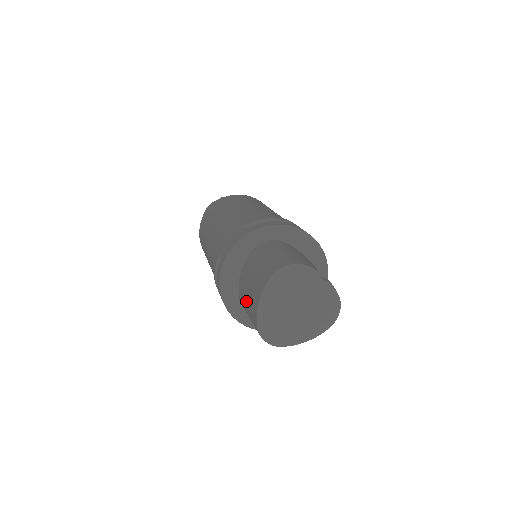
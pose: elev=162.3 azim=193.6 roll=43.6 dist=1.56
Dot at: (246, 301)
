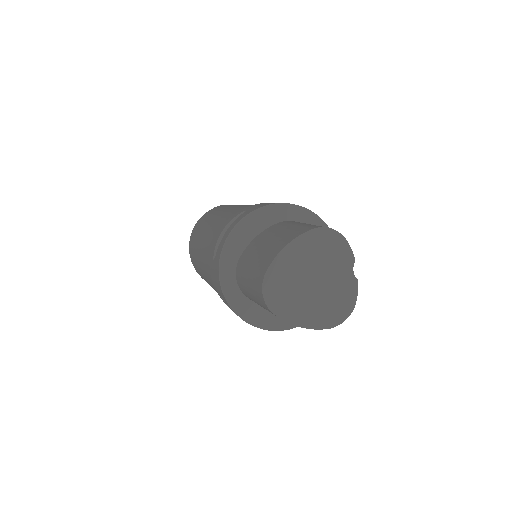
Dot at: (257, 254)
